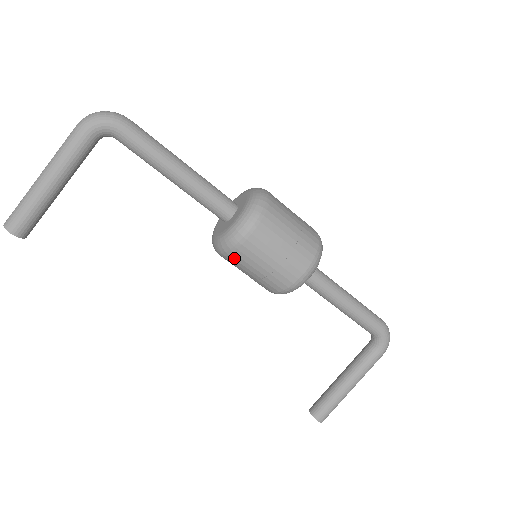
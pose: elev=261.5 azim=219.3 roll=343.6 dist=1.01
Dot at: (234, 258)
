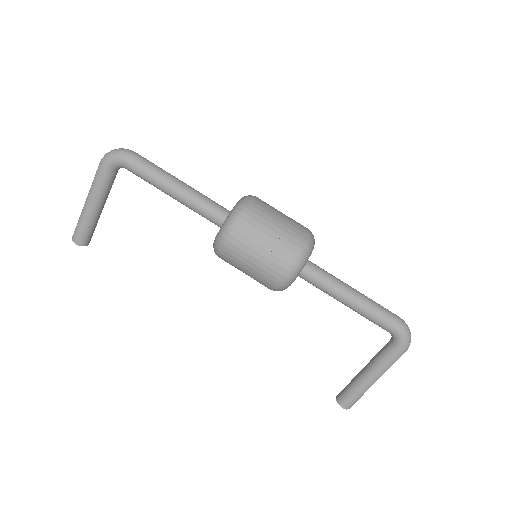
Dot at: (225, 261)
